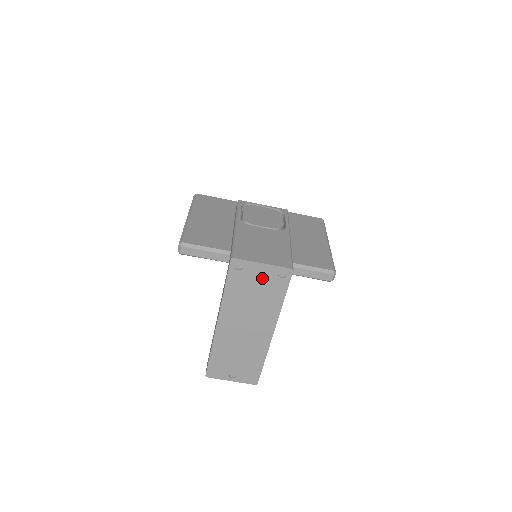
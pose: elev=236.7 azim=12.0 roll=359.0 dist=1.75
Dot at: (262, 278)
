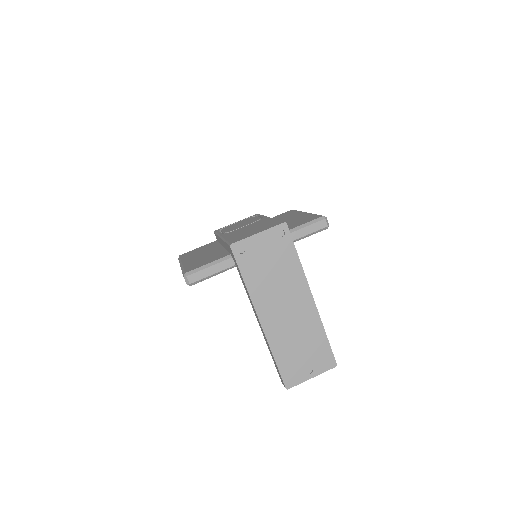
Dot at: (267, 248)
